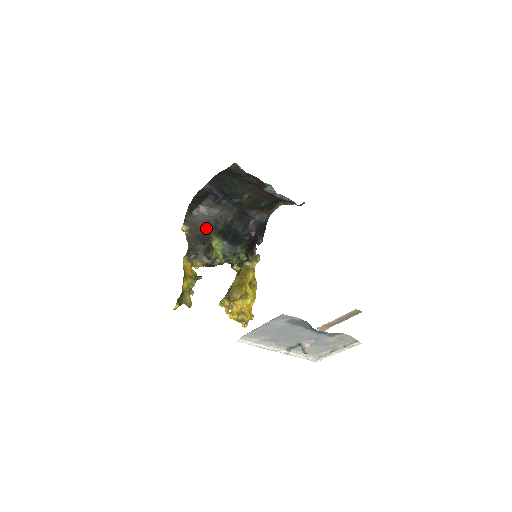
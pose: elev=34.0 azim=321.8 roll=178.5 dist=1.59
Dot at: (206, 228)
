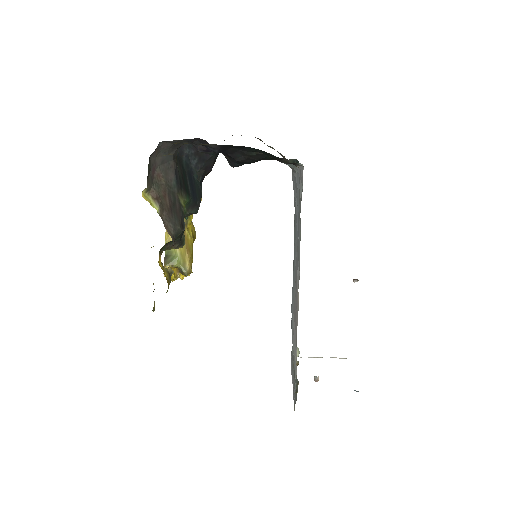
Dot at: (170, 184)
